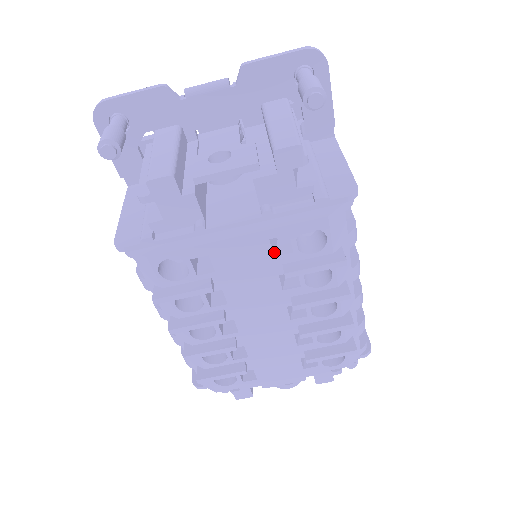
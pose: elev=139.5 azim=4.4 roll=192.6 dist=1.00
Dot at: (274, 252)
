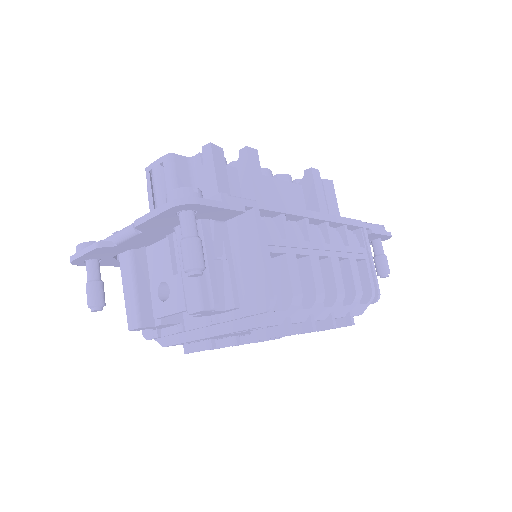
Dot at: occluded
